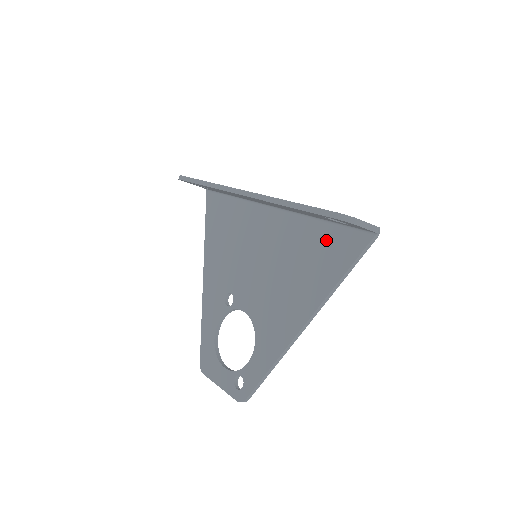
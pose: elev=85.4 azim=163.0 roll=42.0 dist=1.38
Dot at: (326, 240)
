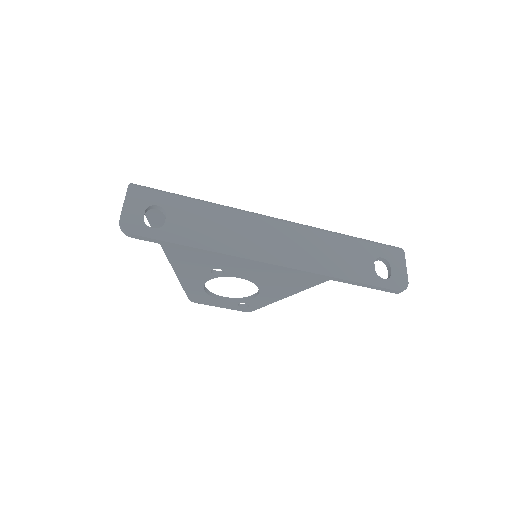
Dot at: occluded
